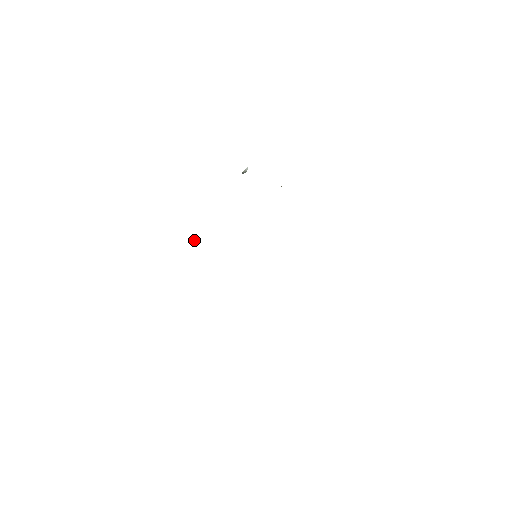
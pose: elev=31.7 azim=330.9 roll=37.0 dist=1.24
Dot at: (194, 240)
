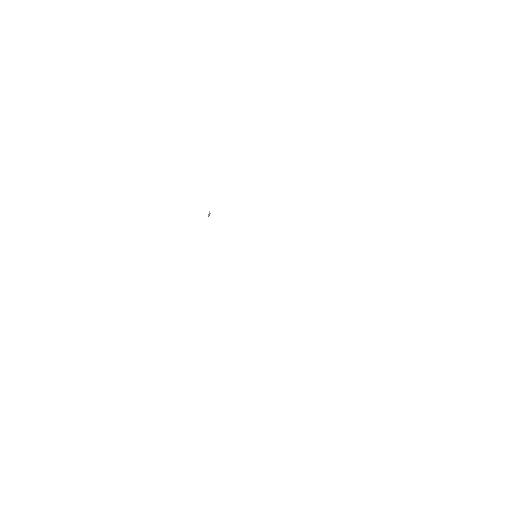
Dot at: occluded
